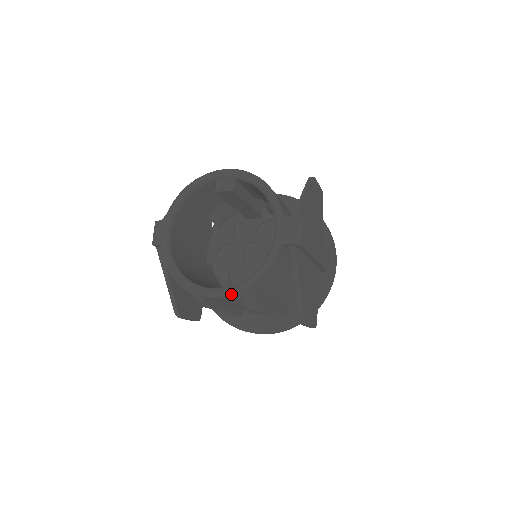
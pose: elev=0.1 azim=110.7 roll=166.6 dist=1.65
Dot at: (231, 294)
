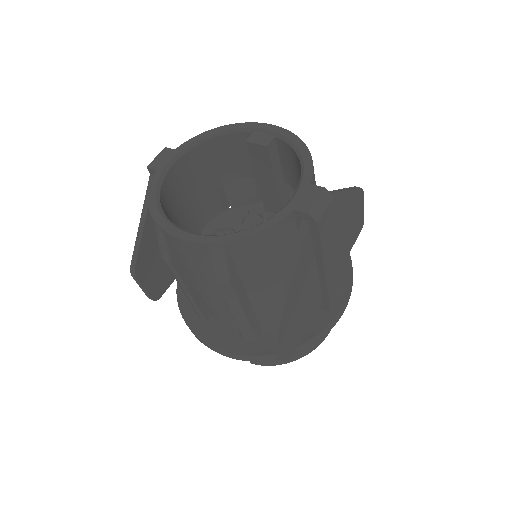
Dot at: (203, 242)
